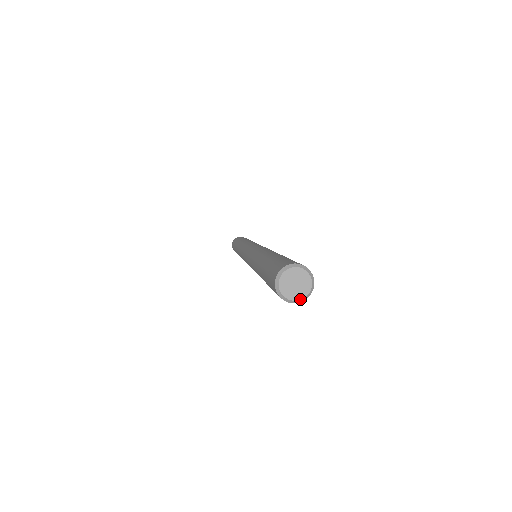
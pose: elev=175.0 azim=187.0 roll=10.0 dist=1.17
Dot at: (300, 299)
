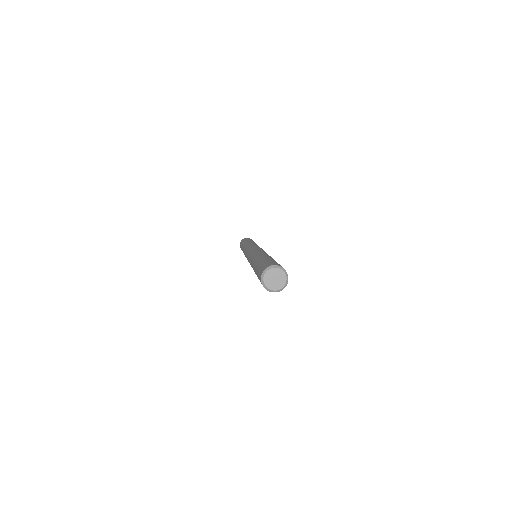
Dot at: (269, 288)
